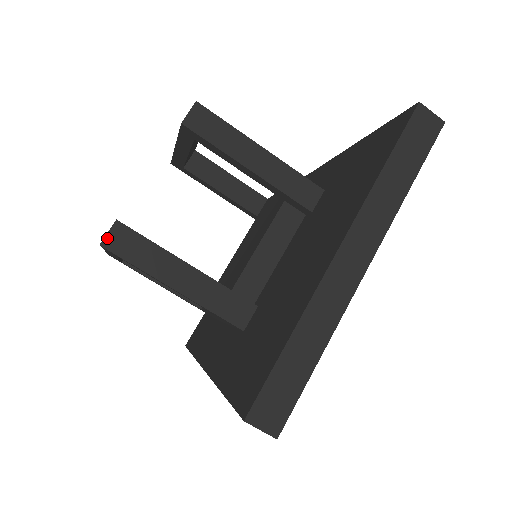
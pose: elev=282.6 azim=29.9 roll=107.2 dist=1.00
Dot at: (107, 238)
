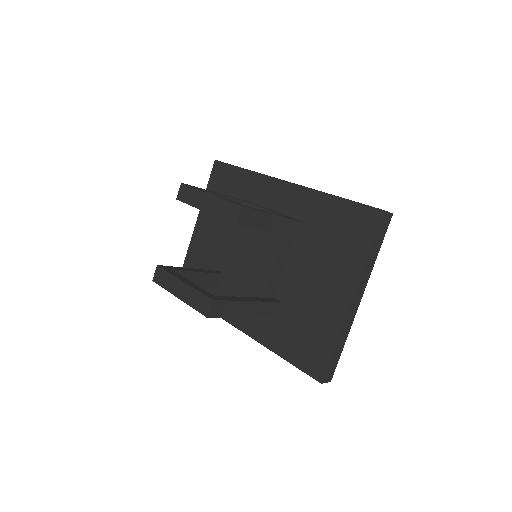
Dot at: (210, 312)
